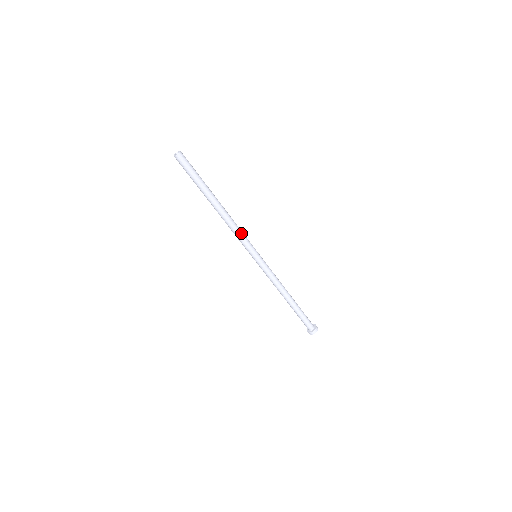
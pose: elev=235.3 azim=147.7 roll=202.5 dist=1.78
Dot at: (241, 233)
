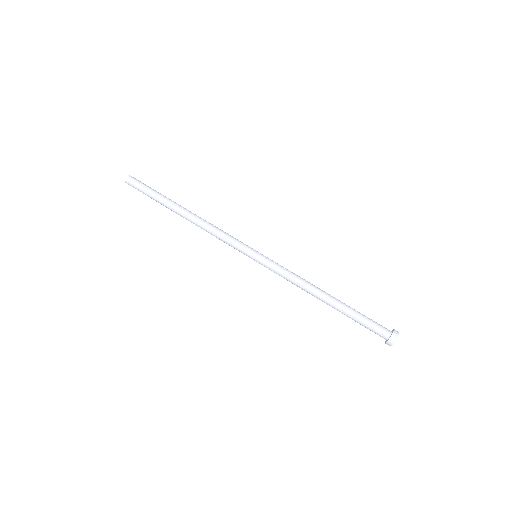
Dot at: (224, 233)
